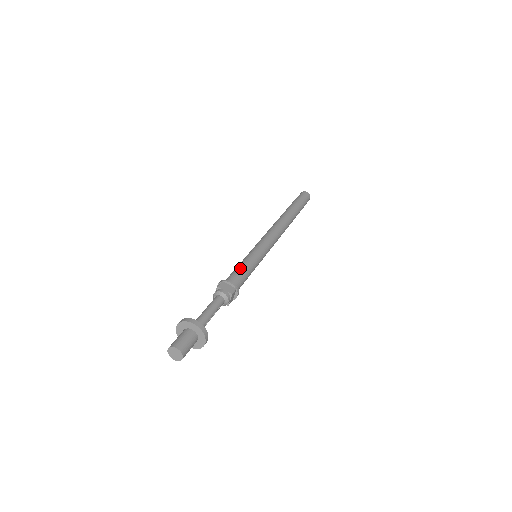
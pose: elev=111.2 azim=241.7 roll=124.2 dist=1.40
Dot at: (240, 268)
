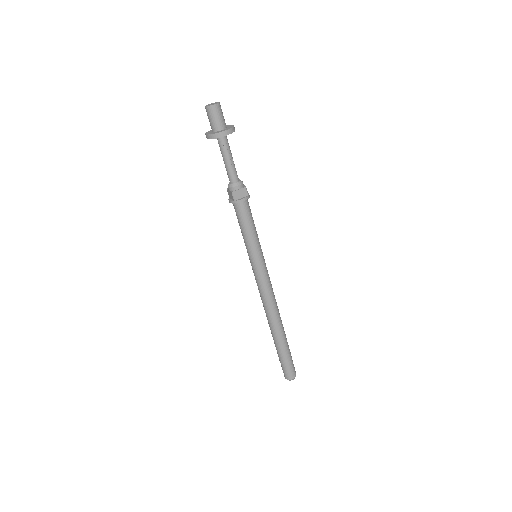
Dot at: occluded
